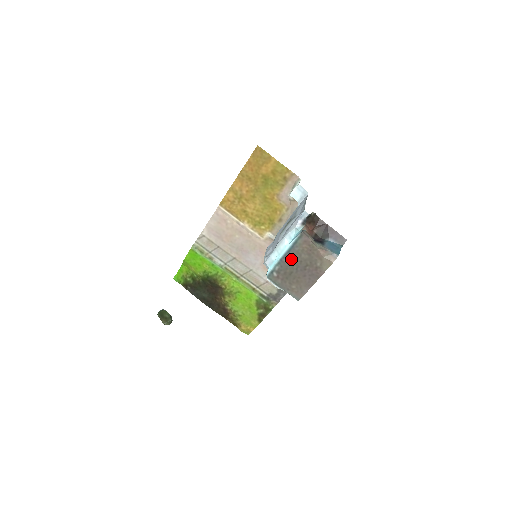
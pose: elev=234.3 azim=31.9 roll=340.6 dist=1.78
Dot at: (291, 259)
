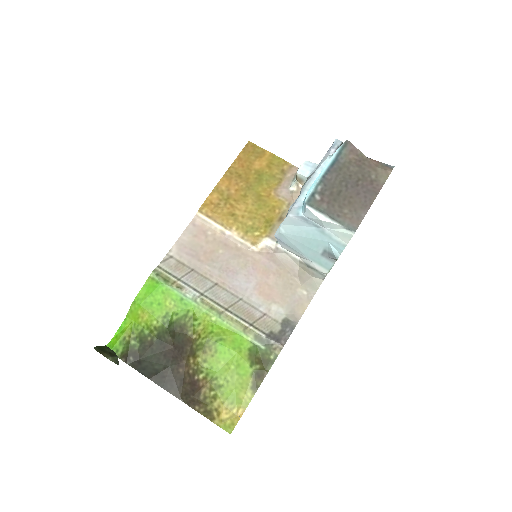
Dot at: (337, 174)
